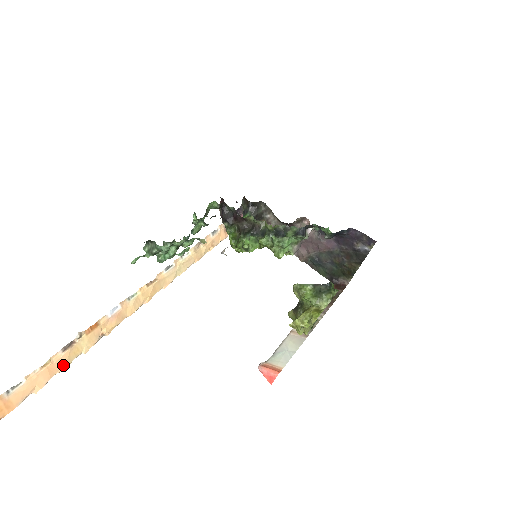
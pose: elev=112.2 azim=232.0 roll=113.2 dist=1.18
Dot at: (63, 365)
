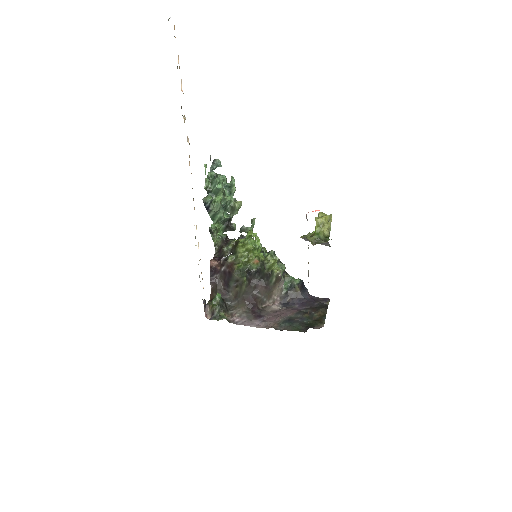
Dot at: occluded
